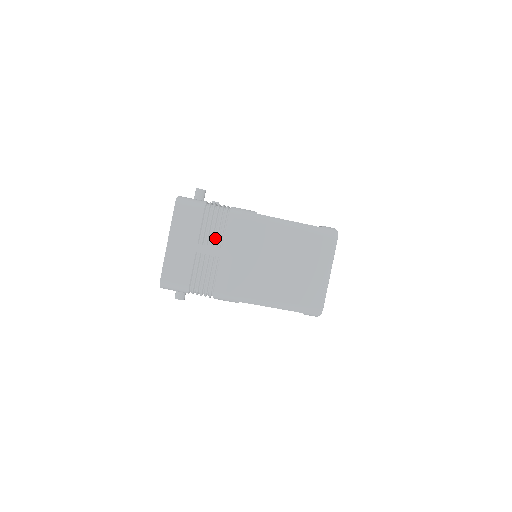
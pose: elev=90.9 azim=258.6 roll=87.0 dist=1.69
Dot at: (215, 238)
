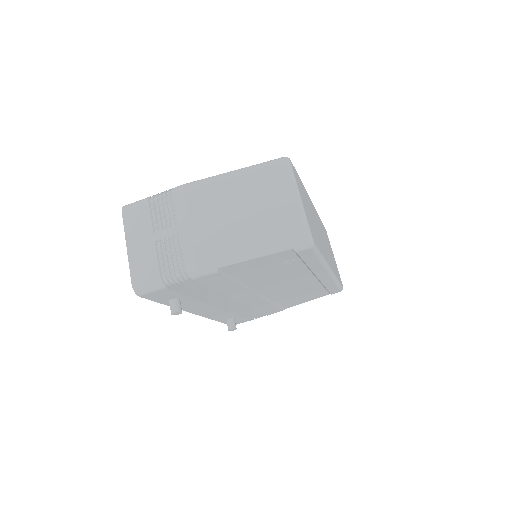
Dot at: (167, 219)
